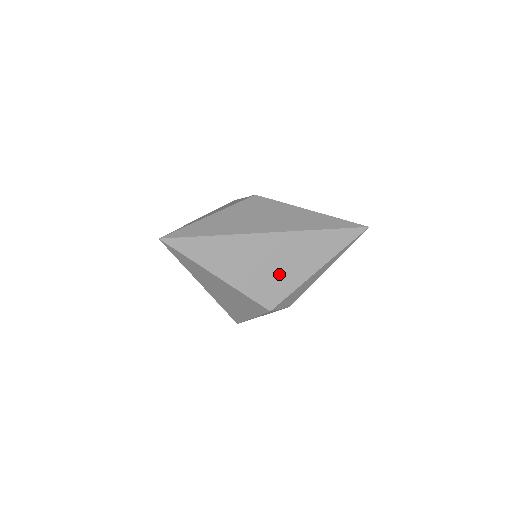
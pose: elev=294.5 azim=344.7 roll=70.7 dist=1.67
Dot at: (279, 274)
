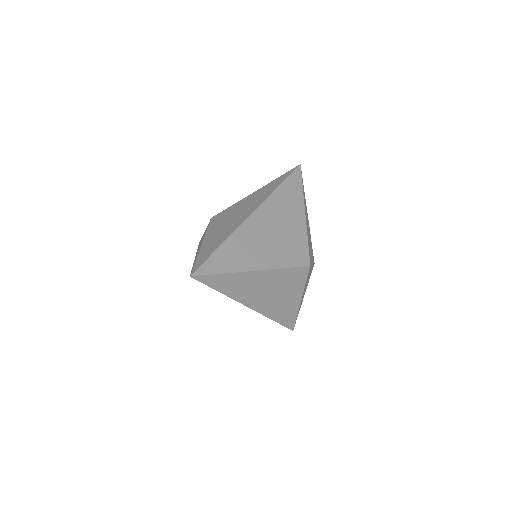
Dot at: (287, 236)
